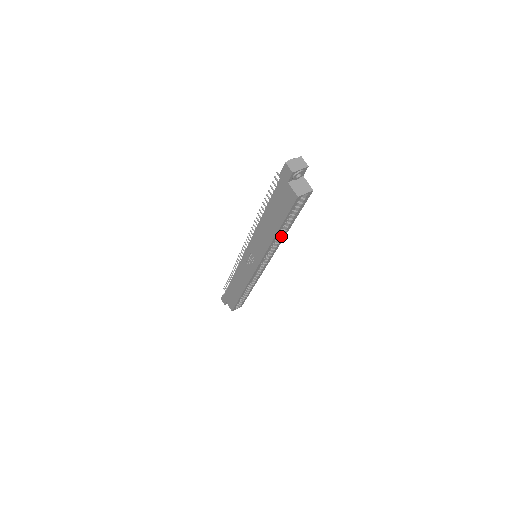
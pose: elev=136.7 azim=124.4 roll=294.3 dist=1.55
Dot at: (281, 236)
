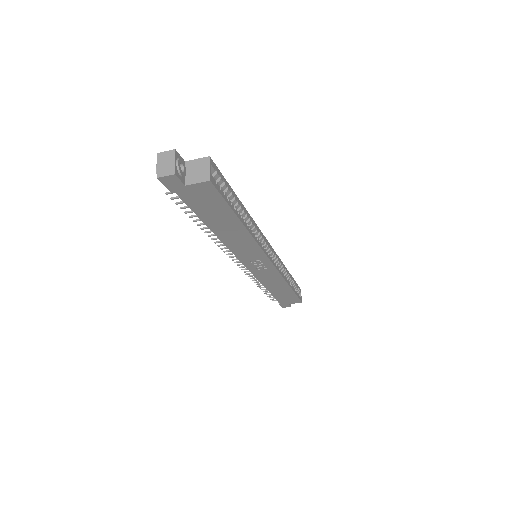
Dot at: (247, 219)
